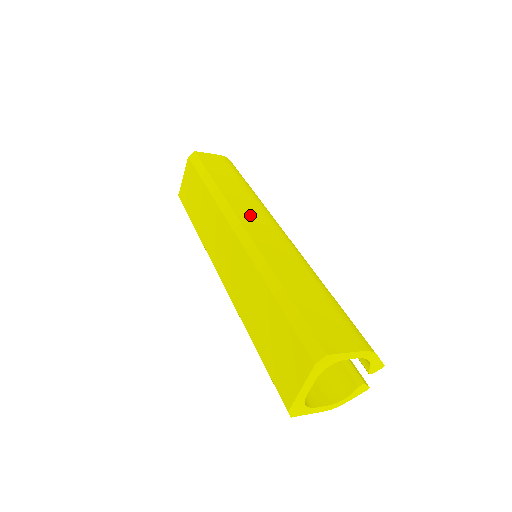
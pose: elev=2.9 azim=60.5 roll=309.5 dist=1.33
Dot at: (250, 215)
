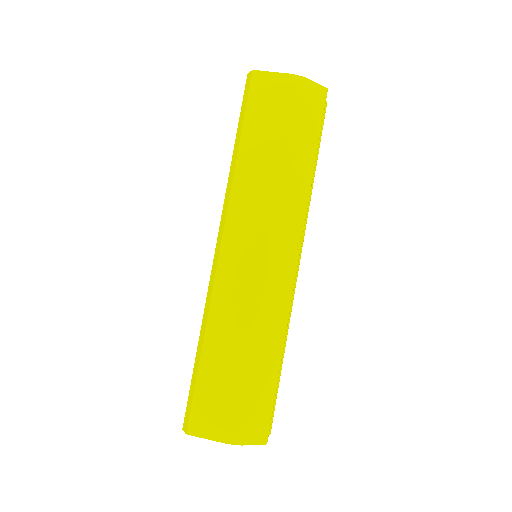
Dot at: (242, 228)
